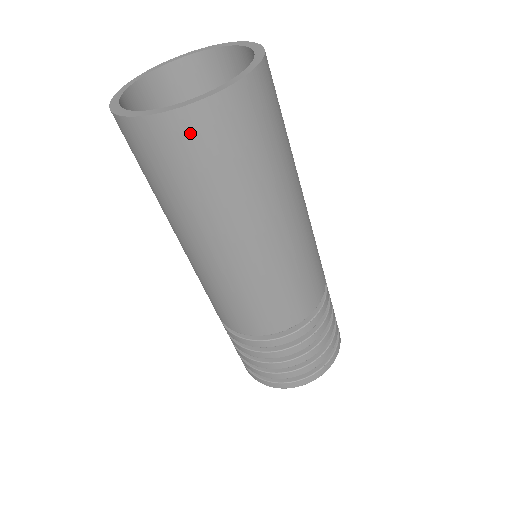
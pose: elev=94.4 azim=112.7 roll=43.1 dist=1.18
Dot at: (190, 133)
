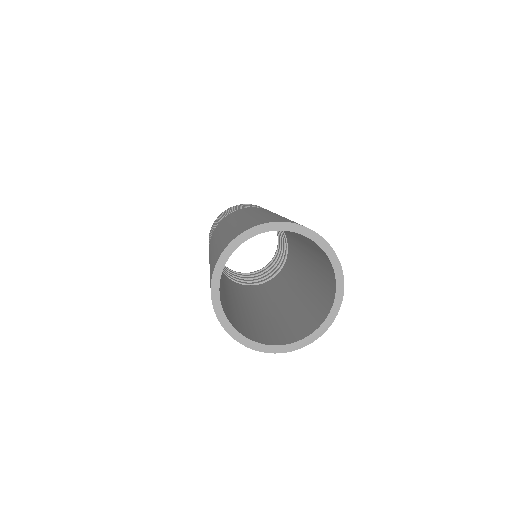
Dot at: occluded
